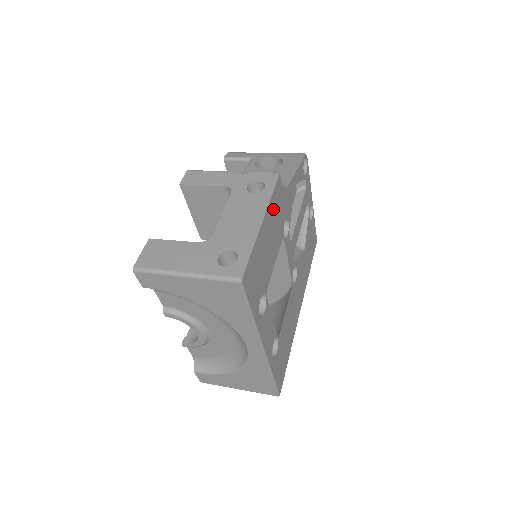
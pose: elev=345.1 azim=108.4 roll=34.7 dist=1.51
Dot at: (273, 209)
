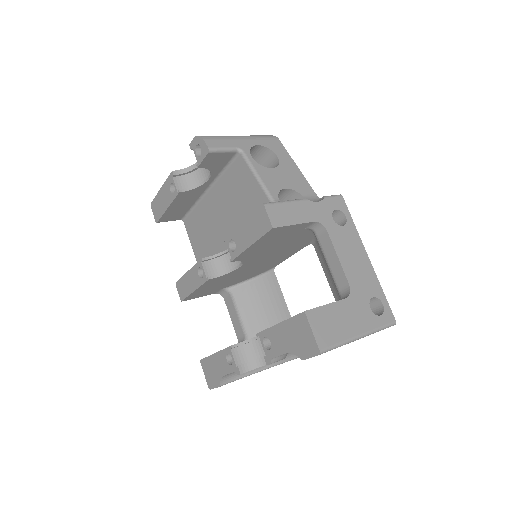
Dot at: occluded
